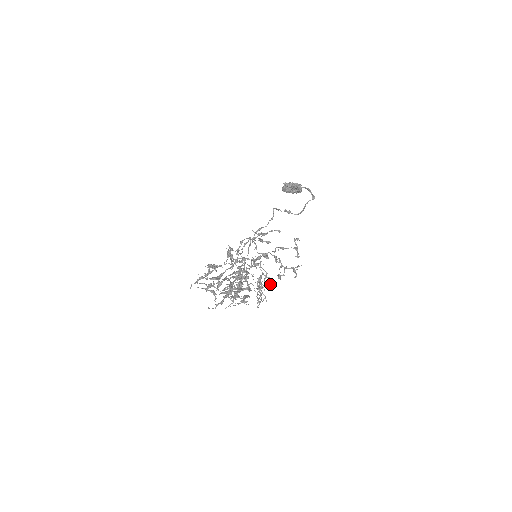
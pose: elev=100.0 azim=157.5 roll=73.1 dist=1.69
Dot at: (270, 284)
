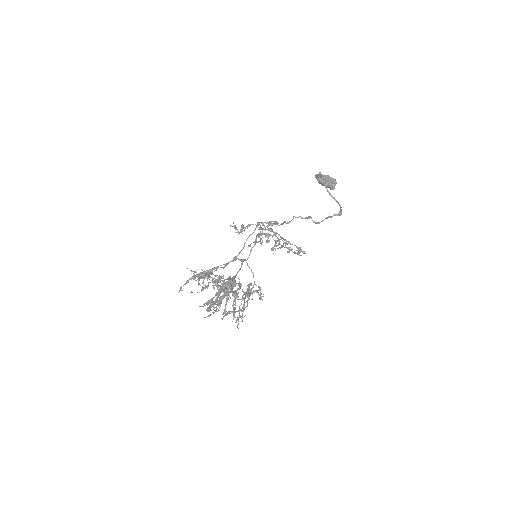
Dot at: occluded
